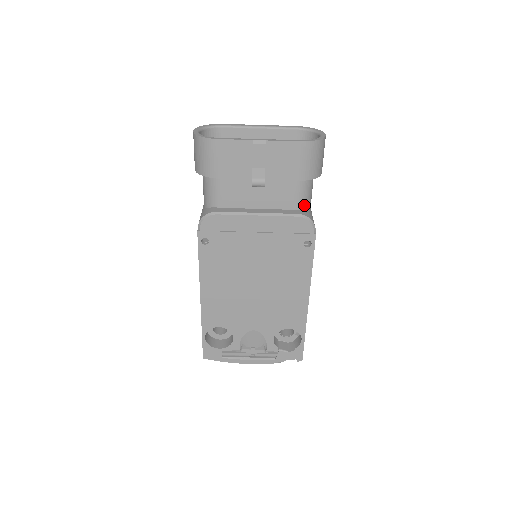
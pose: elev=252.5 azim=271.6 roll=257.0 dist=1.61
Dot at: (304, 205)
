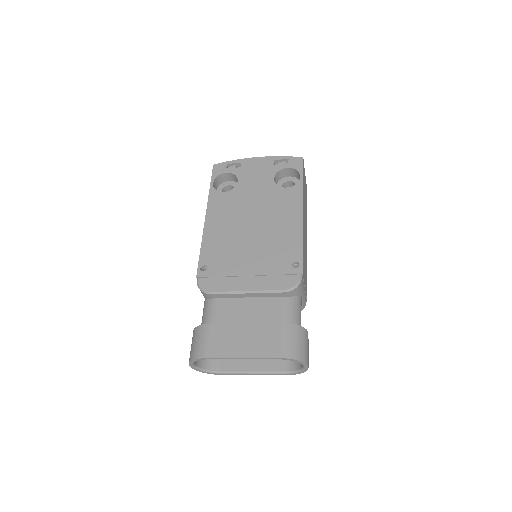
Dot at: occluded
